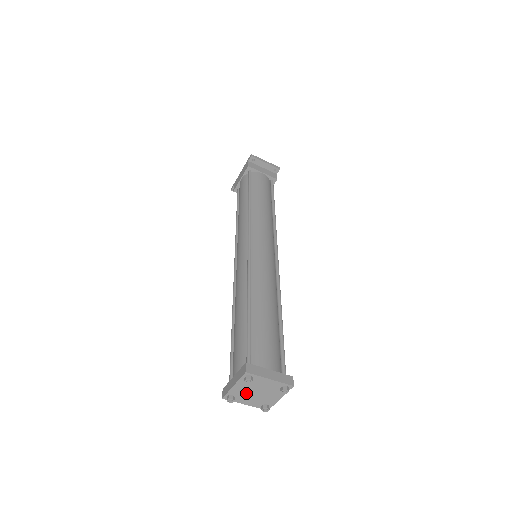
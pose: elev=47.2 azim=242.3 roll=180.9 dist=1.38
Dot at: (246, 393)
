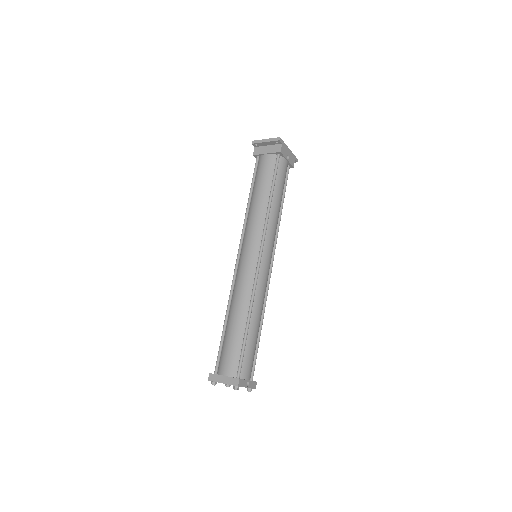
Dot at: occluded
